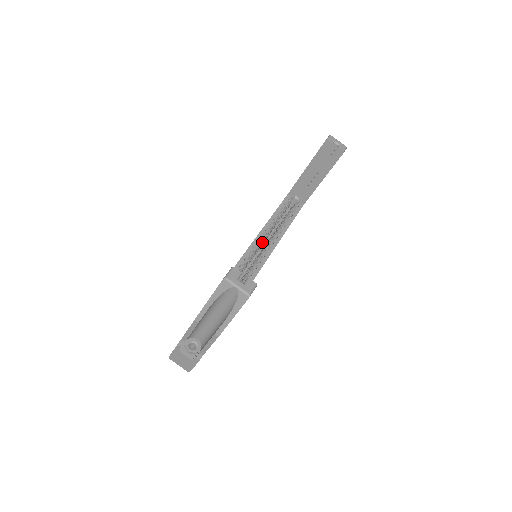
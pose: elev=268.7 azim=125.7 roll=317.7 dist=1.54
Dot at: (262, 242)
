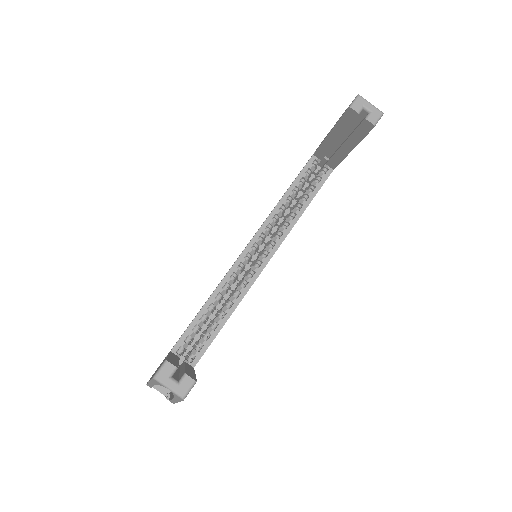
Dot at: (266, 235)
